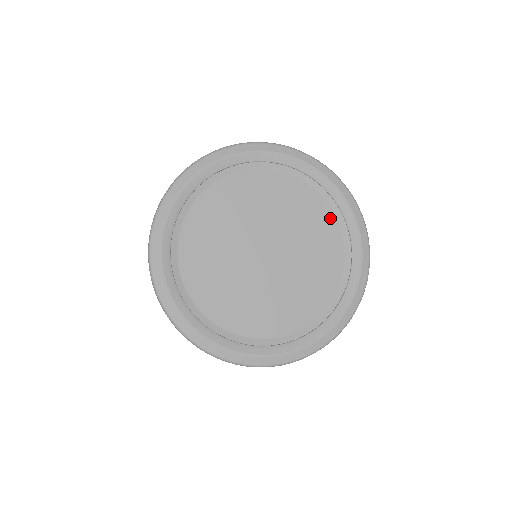
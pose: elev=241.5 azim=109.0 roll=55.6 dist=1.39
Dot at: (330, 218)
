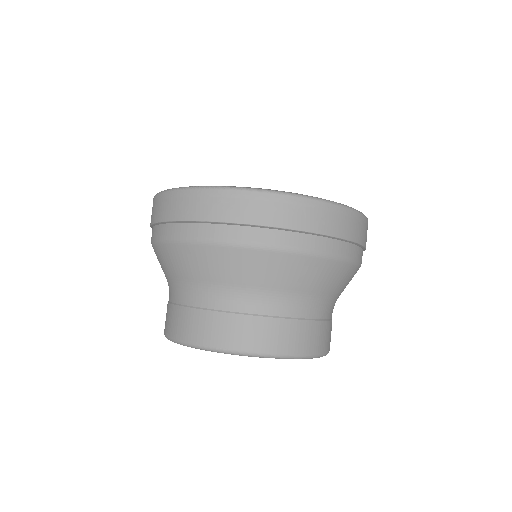
Dot at: occluded
